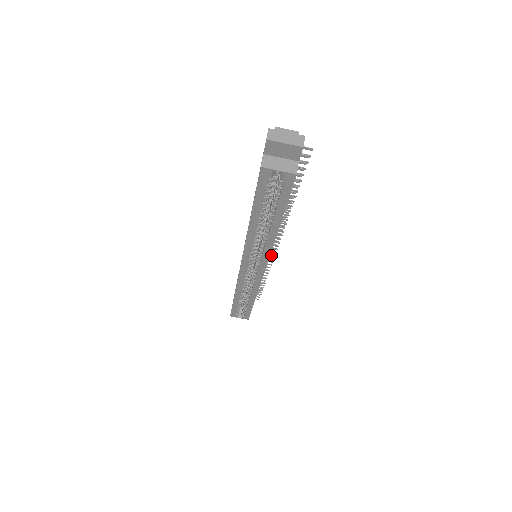
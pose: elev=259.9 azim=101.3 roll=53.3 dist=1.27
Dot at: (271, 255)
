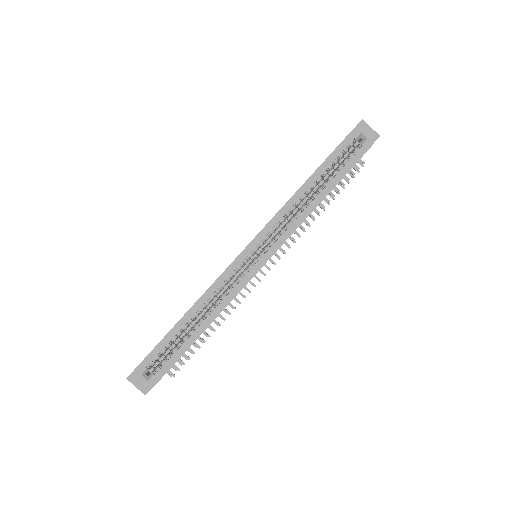
Dot at: (257, 278)
